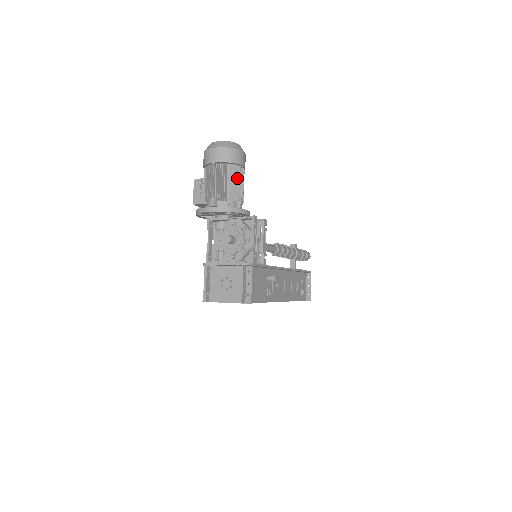
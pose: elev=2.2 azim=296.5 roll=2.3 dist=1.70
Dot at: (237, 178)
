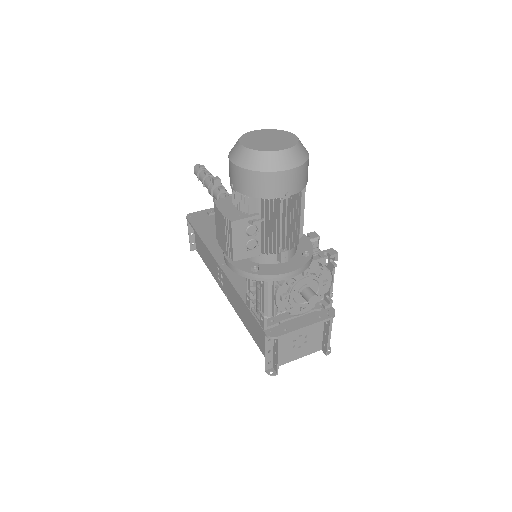
Dot at: (304, 200)
